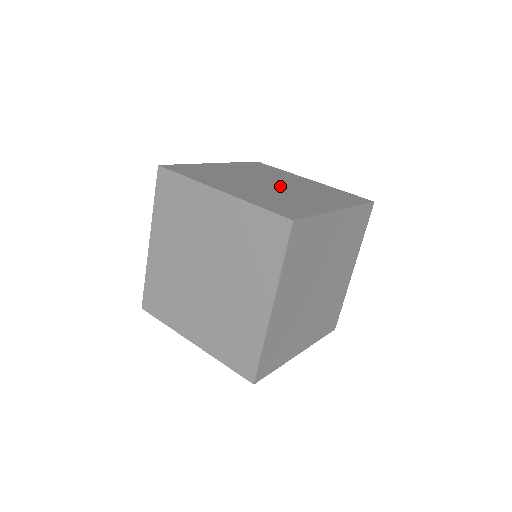
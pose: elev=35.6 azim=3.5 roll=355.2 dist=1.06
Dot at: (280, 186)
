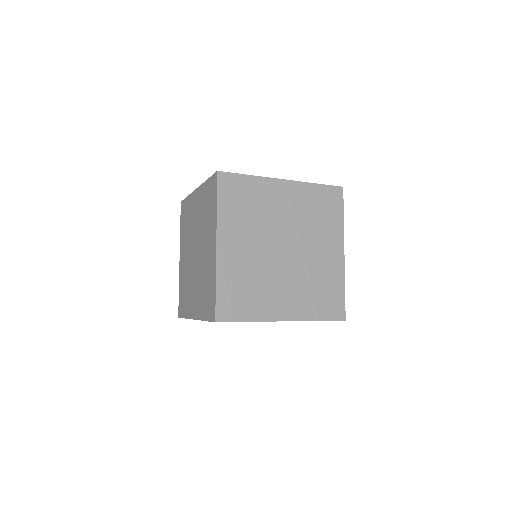
Dot at: occluded
